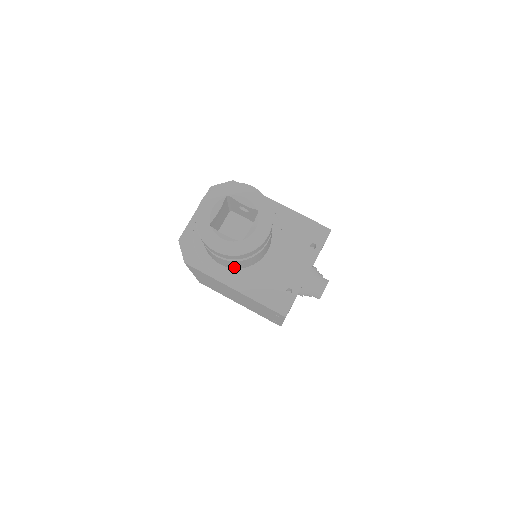
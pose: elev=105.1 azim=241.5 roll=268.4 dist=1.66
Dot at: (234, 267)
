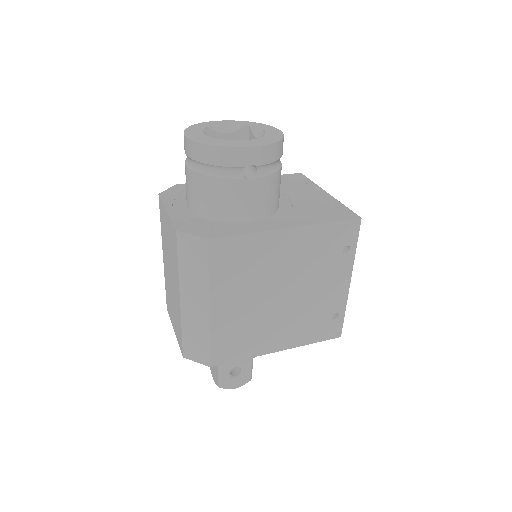
Dot at: (266, 212)
